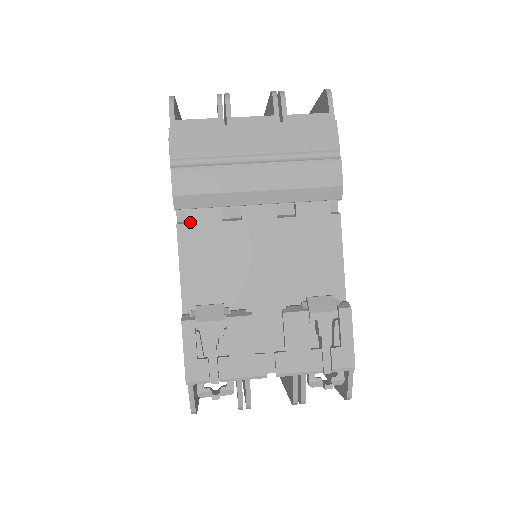
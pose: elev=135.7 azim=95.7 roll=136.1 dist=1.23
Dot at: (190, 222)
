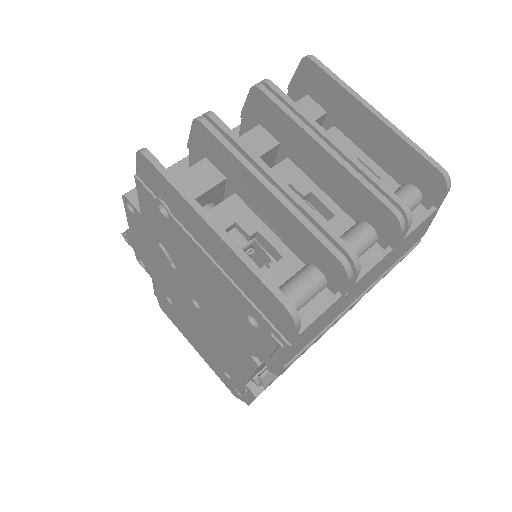
Dot at: occluded
